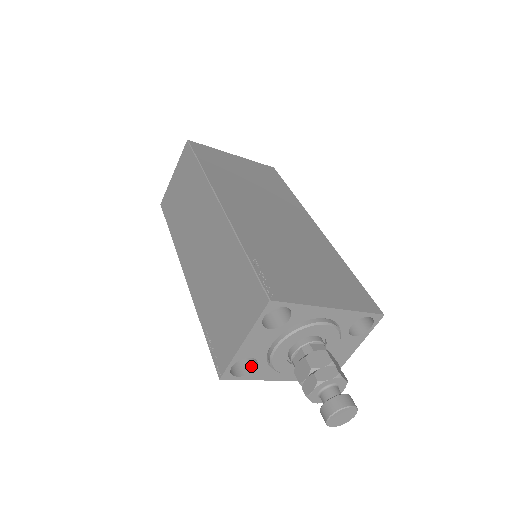
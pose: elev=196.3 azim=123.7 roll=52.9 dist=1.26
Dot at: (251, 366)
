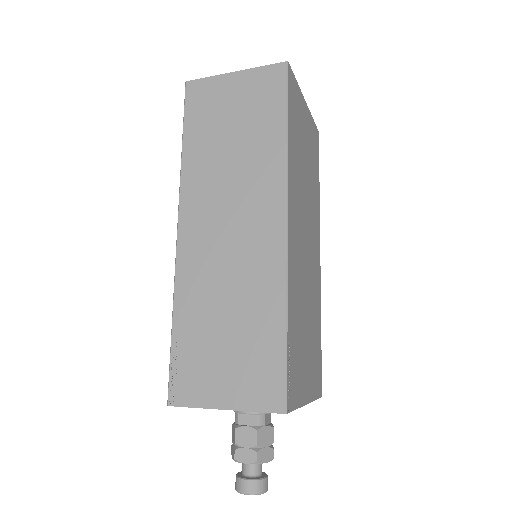
Dot at: occluded
